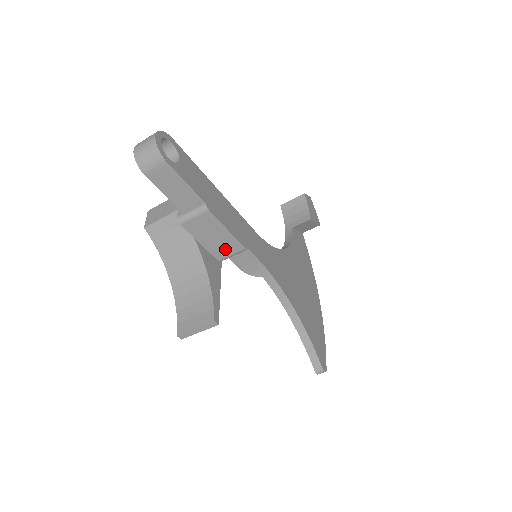
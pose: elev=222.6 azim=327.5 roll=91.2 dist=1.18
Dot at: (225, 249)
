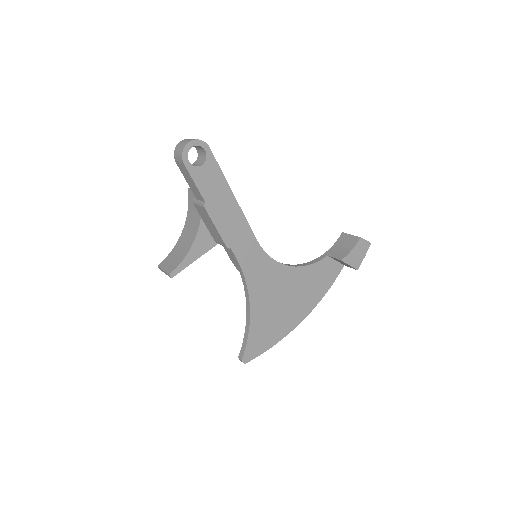
Dot at: (217, 238)
